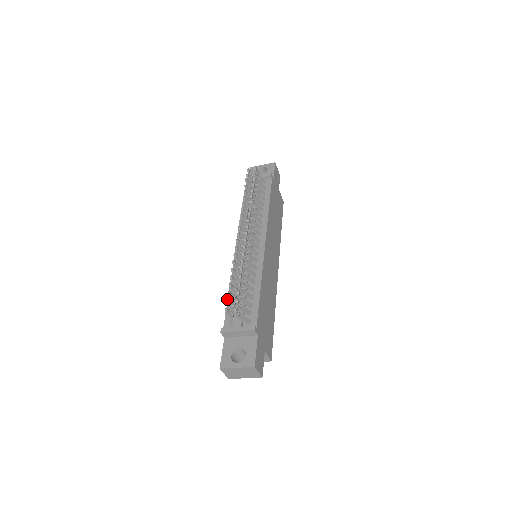
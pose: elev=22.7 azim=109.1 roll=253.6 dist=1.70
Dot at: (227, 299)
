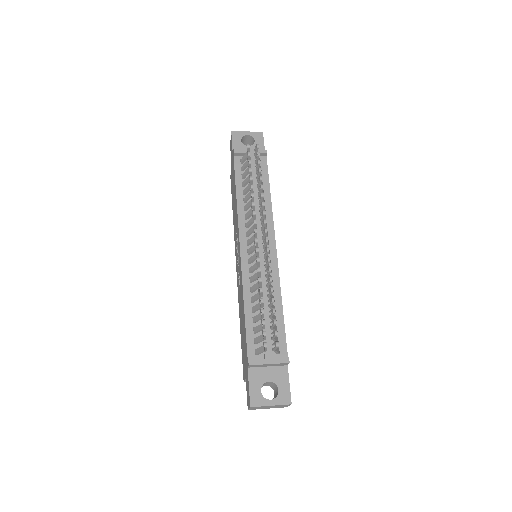
Dot at: occluded
